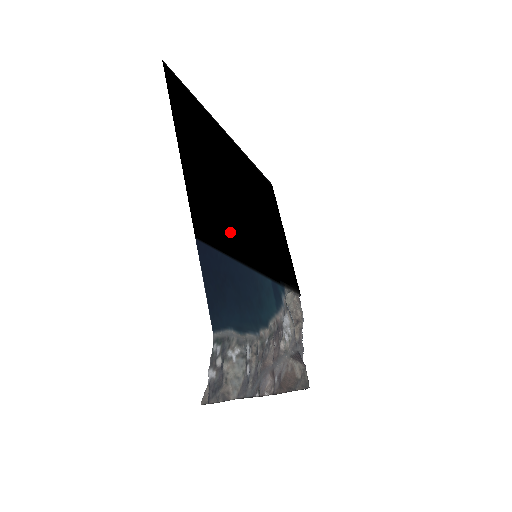
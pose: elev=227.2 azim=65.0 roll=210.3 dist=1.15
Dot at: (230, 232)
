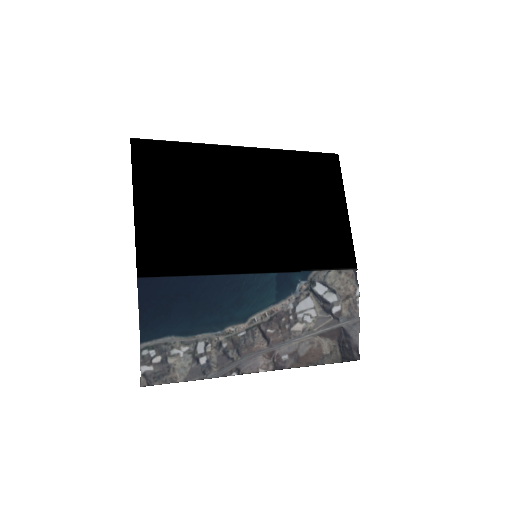
Dot at: (202, 252)
